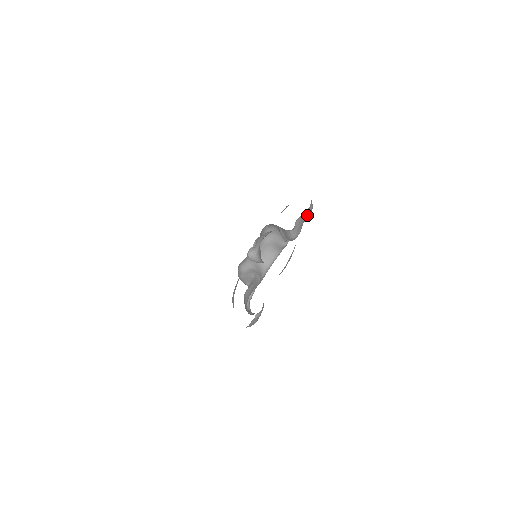
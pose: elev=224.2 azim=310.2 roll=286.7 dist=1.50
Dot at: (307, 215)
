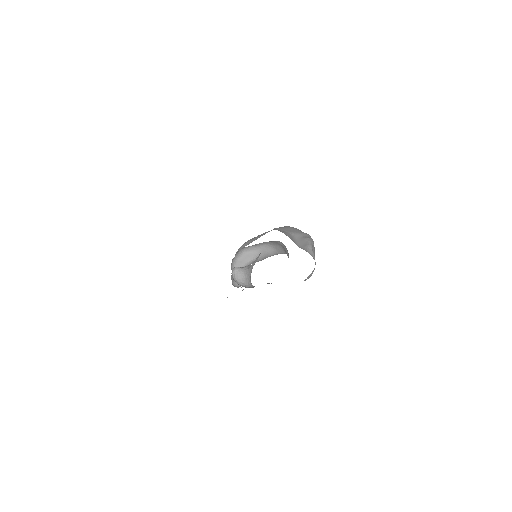
Dot at: occluded
